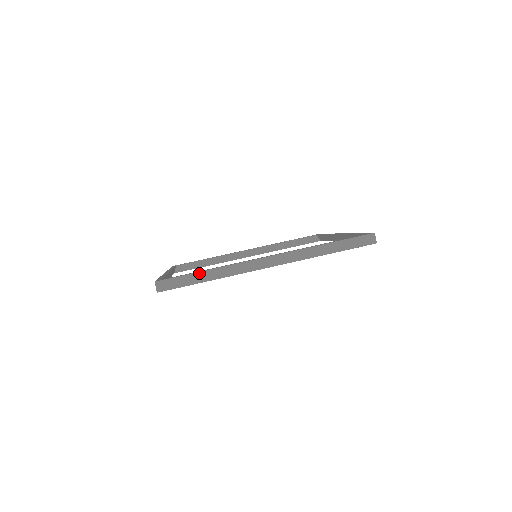
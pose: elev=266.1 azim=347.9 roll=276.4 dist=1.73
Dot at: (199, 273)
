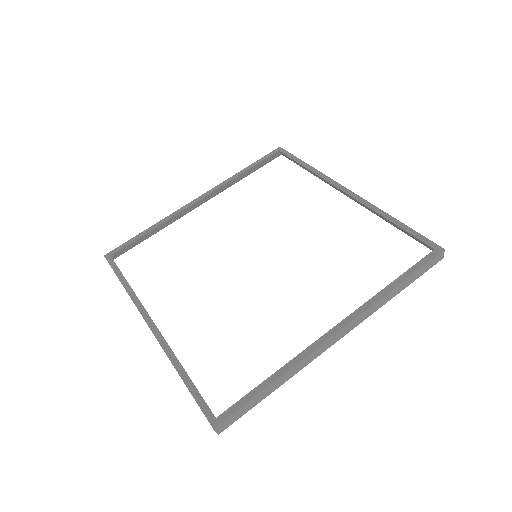
Dot at: (265, 390)
